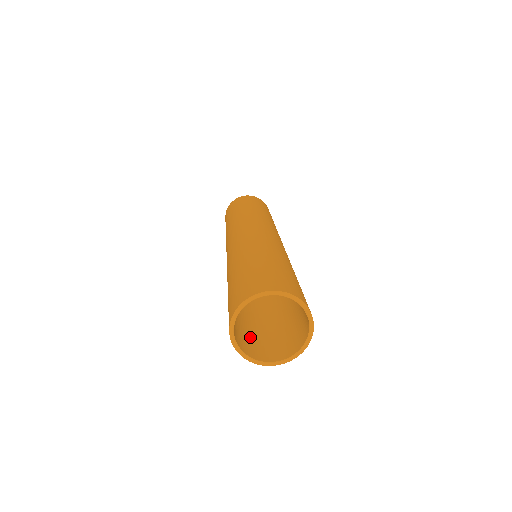
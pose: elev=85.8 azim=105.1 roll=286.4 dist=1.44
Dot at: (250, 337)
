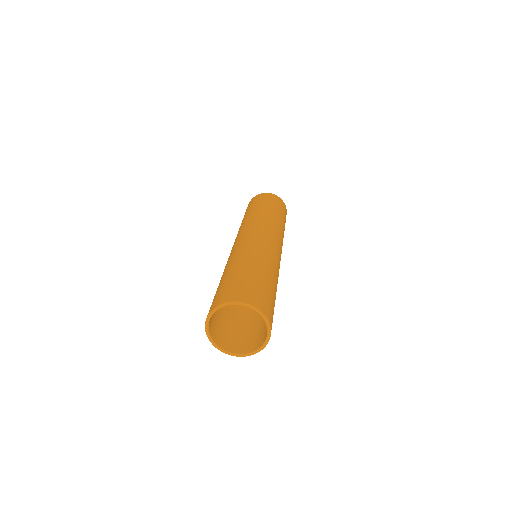
Dot at: (220, 323)
